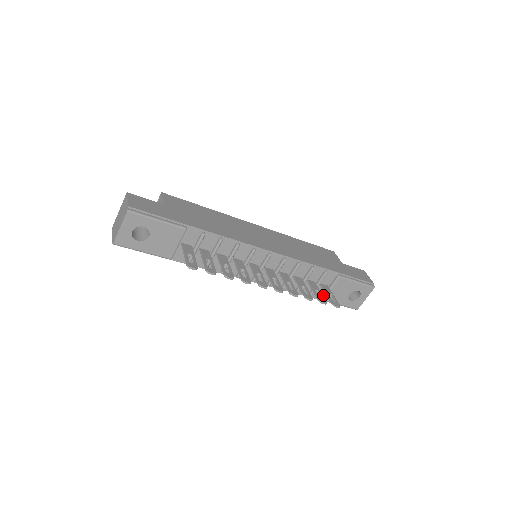
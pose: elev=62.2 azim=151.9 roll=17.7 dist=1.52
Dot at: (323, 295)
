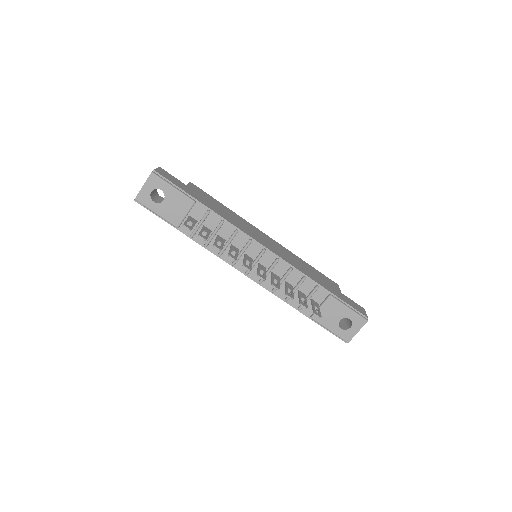
Dot at: occluded
